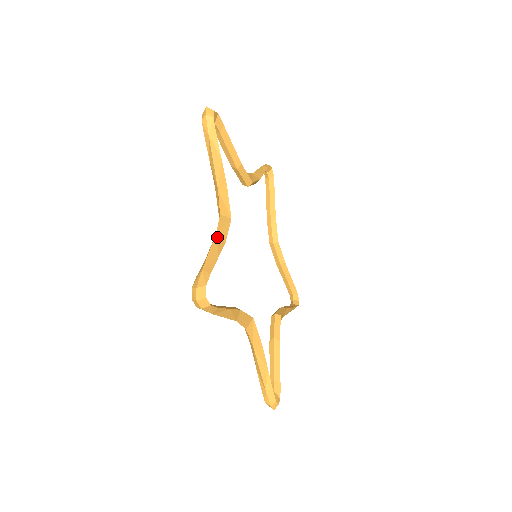
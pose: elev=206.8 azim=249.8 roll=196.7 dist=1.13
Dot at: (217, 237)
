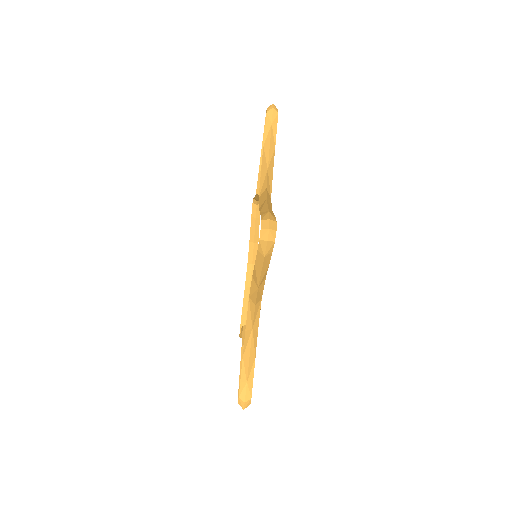
Dot at: (268, 201)
